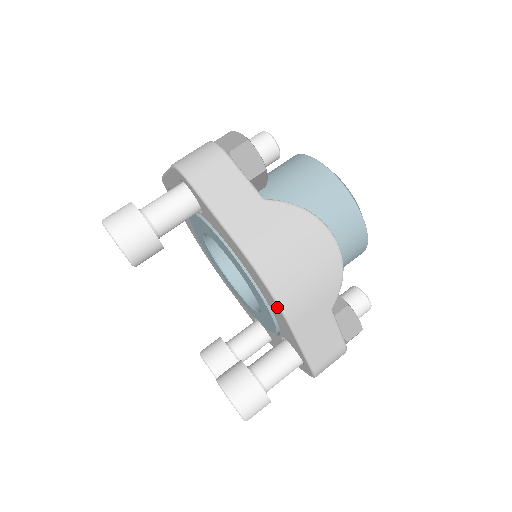
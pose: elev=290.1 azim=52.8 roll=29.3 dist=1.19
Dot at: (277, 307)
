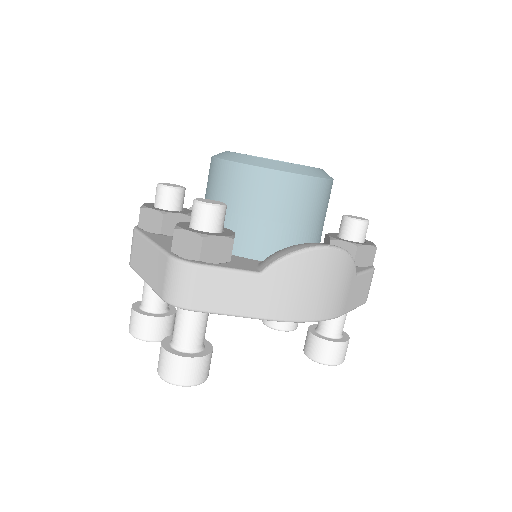
Dot at: occluded
